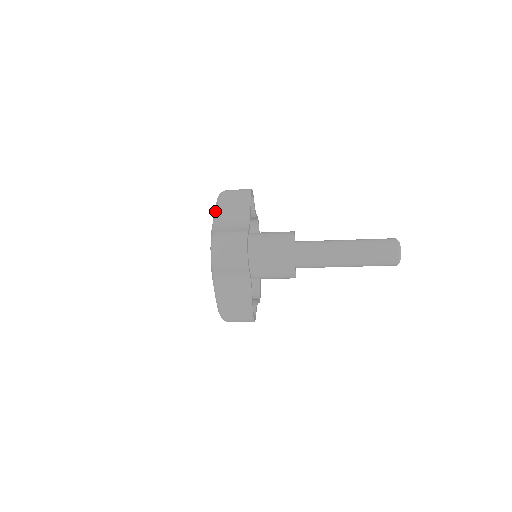
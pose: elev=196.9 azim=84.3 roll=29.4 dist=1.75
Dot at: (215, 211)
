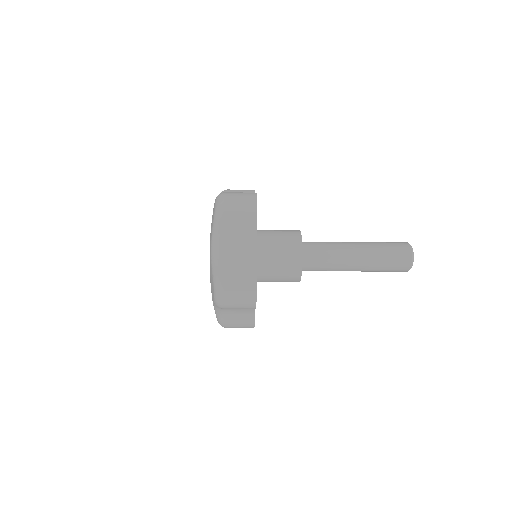
Dot at: (214, 231)
